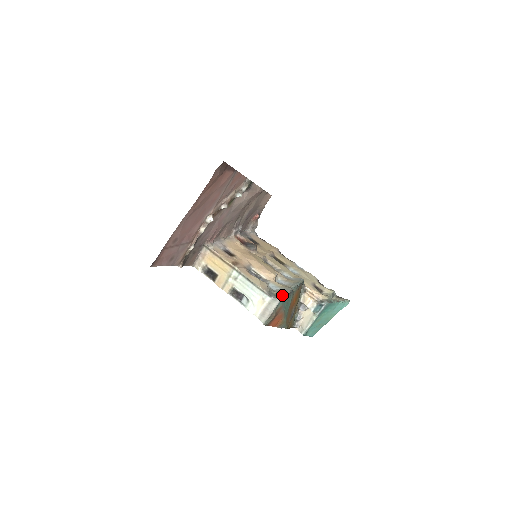
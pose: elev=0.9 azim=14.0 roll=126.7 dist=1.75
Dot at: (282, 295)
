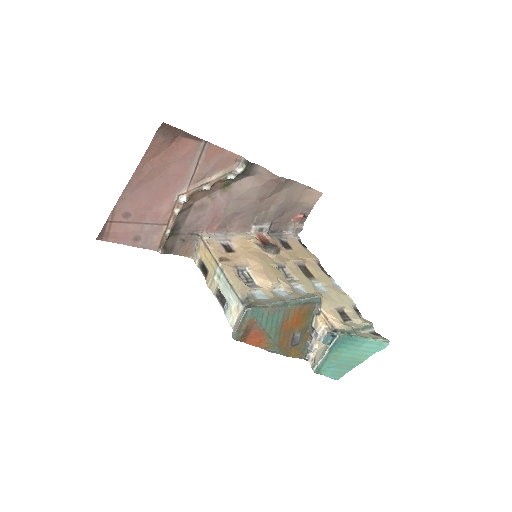
Dot at: (255, 305)
